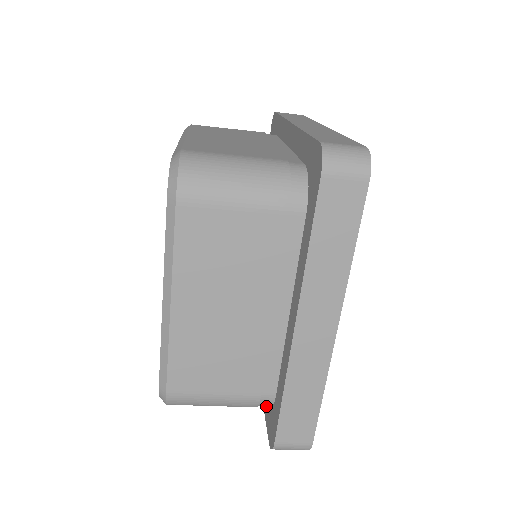
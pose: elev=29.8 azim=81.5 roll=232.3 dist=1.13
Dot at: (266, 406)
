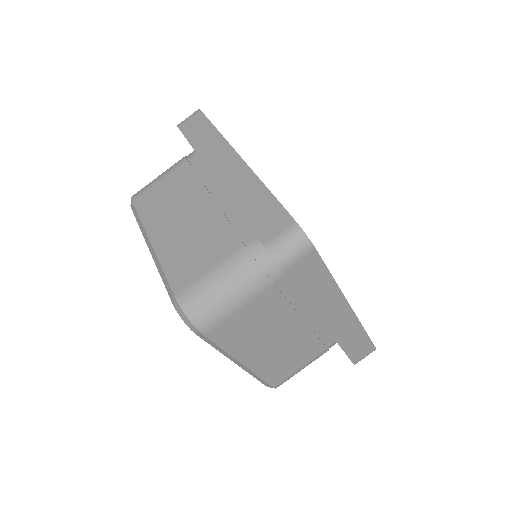
Dot at: occluded
